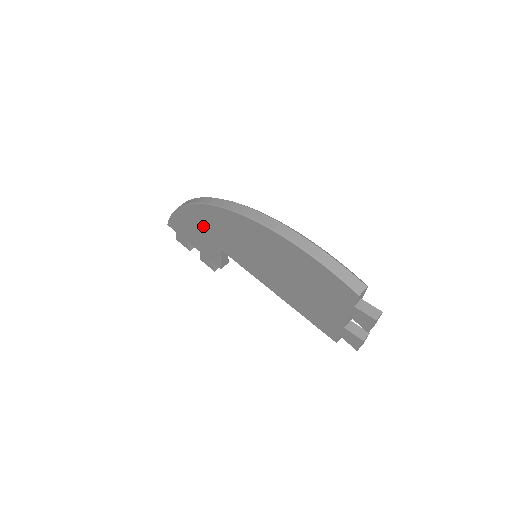
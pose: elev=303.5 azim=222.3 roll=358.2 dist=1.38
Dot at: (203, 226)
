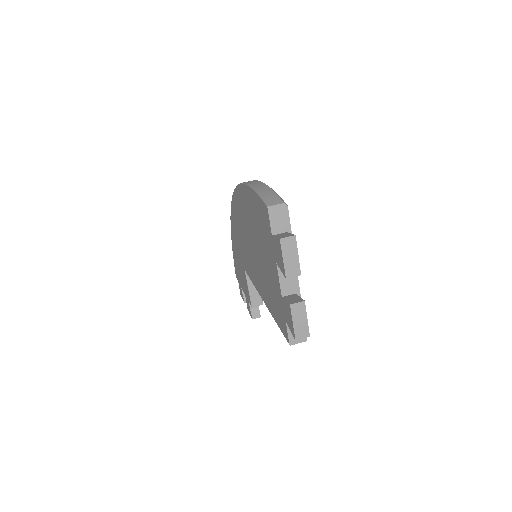
Dot at: (237, 245)
